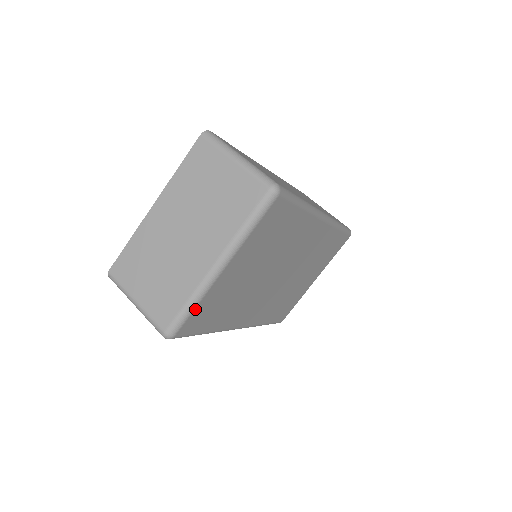
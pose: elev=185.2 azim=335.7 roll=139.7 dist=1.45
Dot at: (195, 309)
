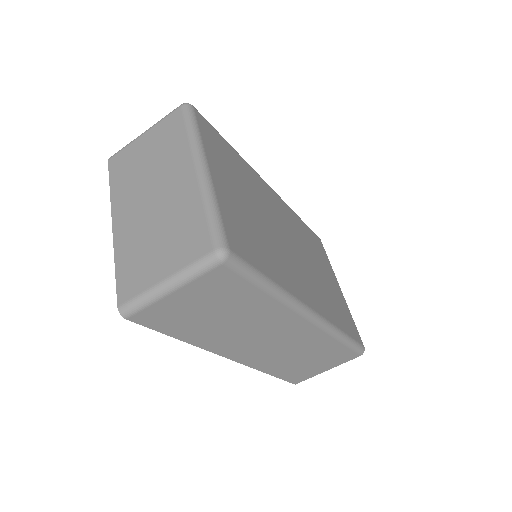
Dot at: (221, 214)
